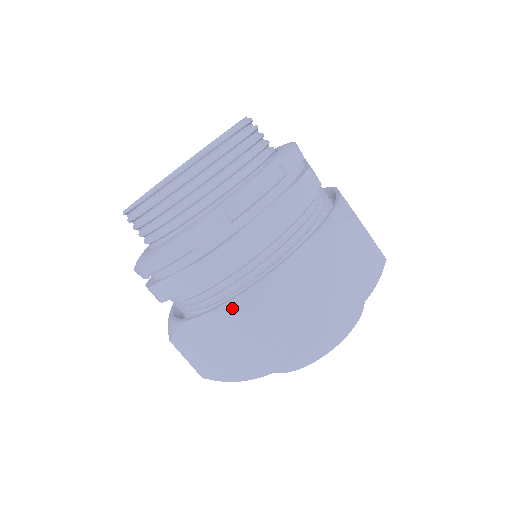
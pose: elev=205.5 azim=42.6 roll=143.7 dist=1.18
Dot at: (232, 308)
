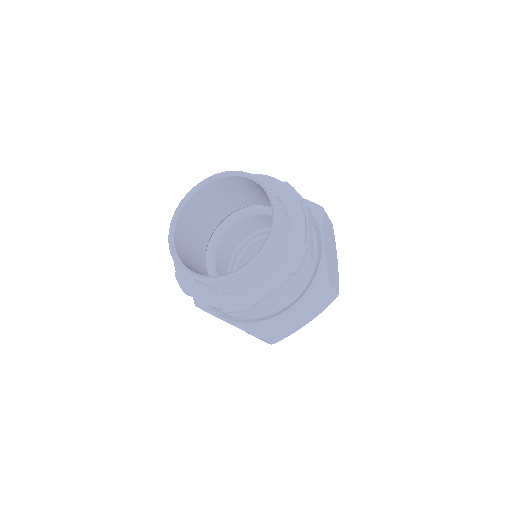
Dot at: (245, 330)
